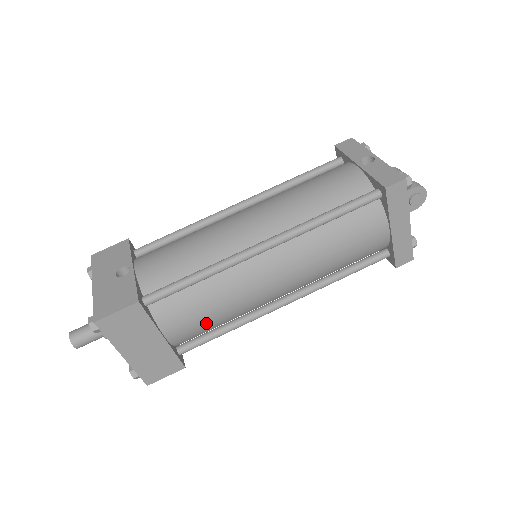
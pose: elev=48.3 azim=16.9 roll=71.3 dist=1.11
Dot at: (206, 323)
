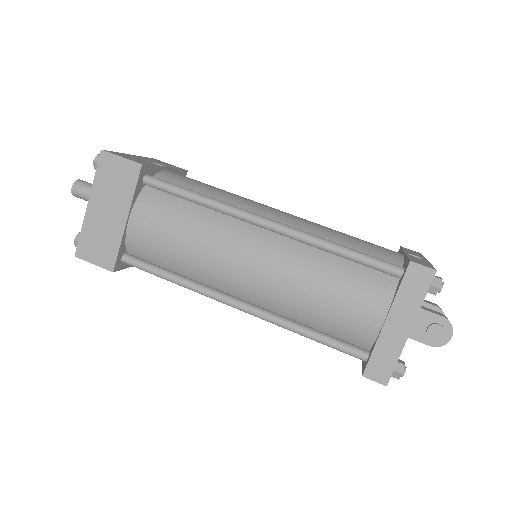
Dot at: (165, 245)
